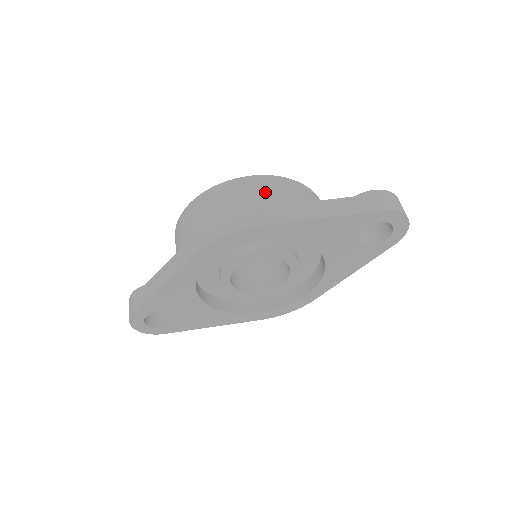
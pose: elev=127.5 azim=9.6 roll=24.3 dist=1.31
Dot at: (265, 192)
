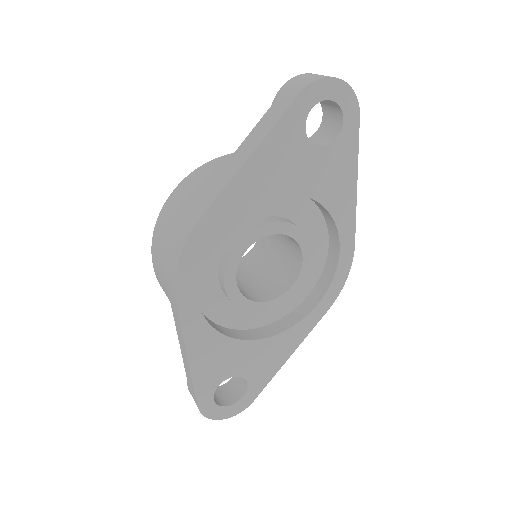
Dot at: (190, 191)
